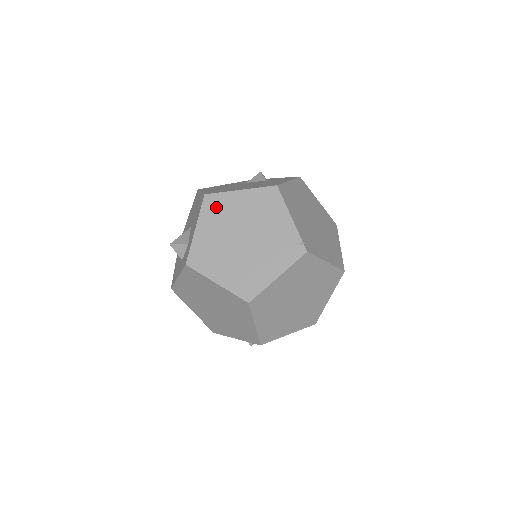
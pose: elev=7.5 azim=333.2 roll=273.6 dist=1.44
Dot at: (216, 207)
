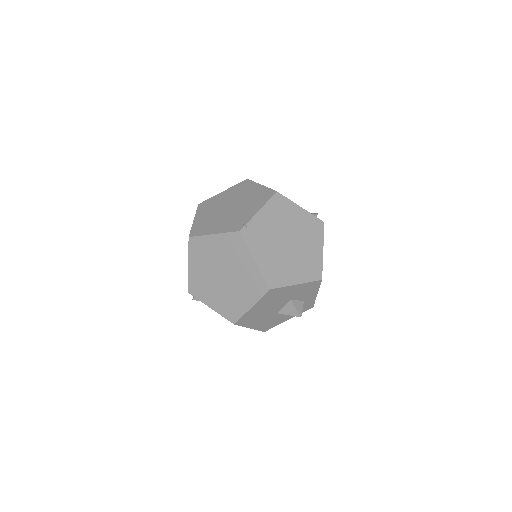
Dot at: (243, 187)
